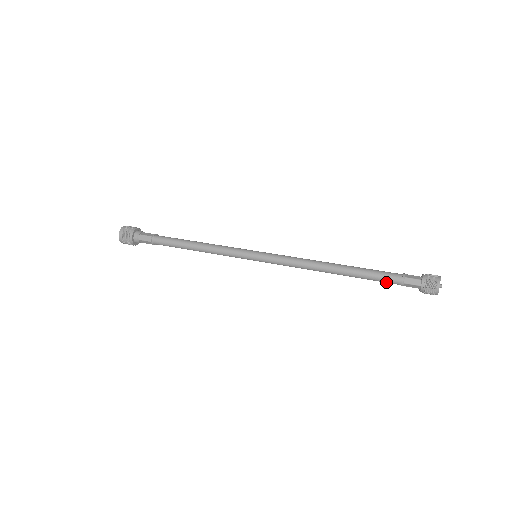
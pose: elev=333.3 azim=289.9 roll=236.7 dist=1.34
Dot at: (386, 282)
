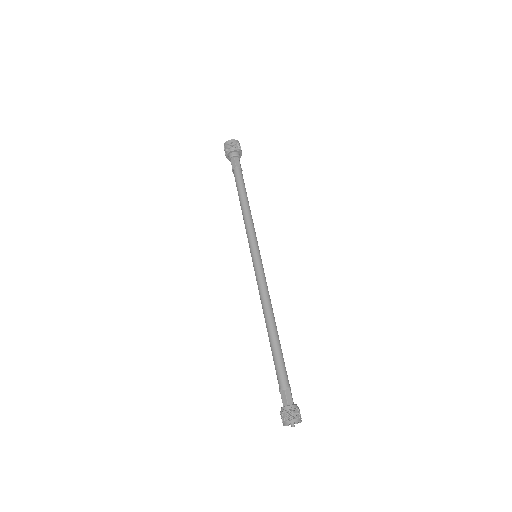
Dot at: (277, 375)
